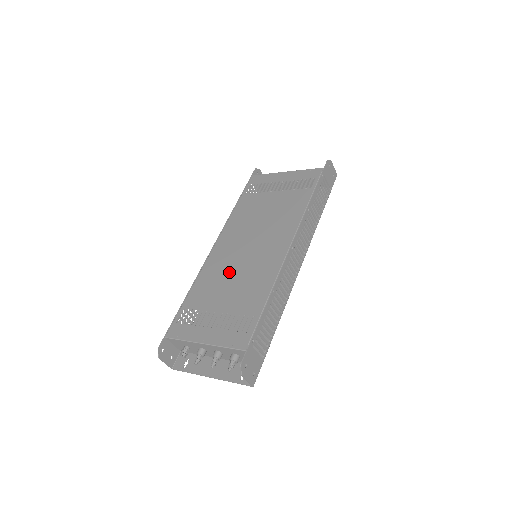
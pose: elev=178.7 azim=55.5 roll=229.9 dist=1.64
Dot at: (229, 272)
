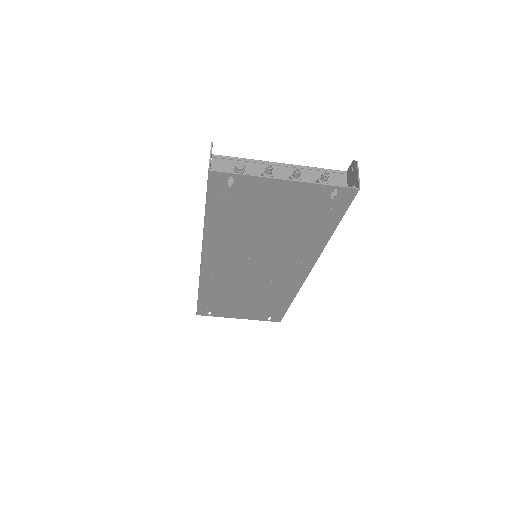
Dot at: occluded
